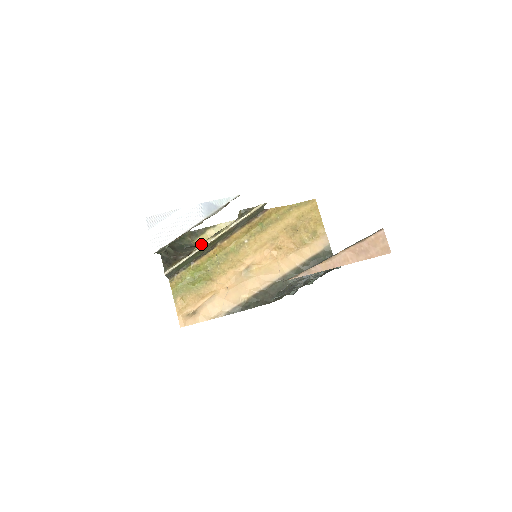
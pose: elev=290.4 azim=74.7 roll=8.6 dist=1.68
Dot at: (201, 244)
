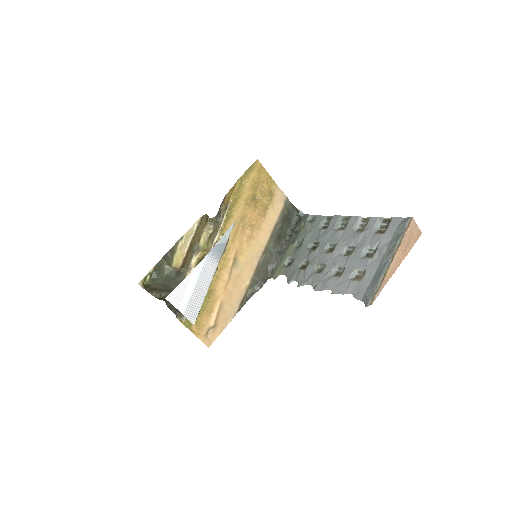
Dot at: (189, 268)
